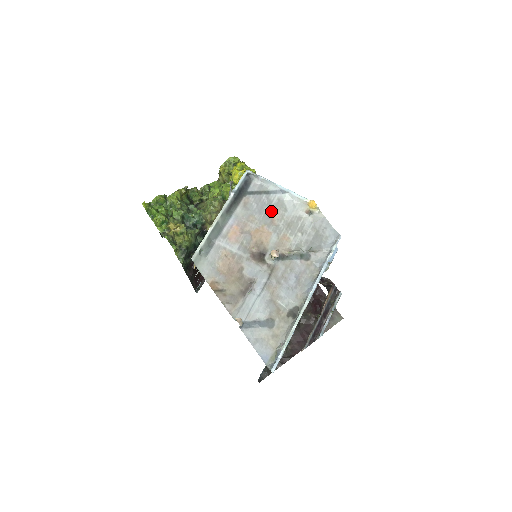
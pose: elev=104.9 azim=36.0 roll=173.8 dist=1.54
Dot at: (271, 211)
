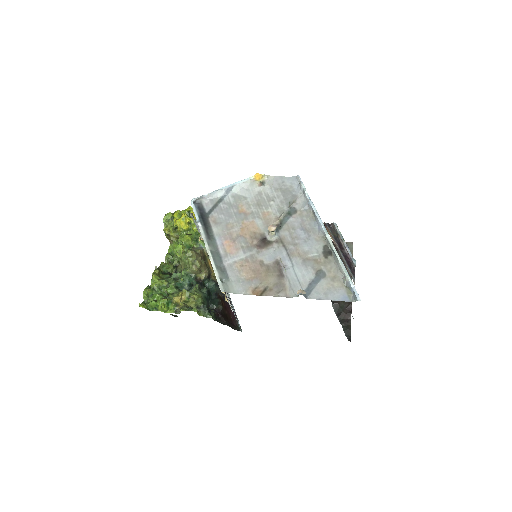
Dot at: (237, 208)
